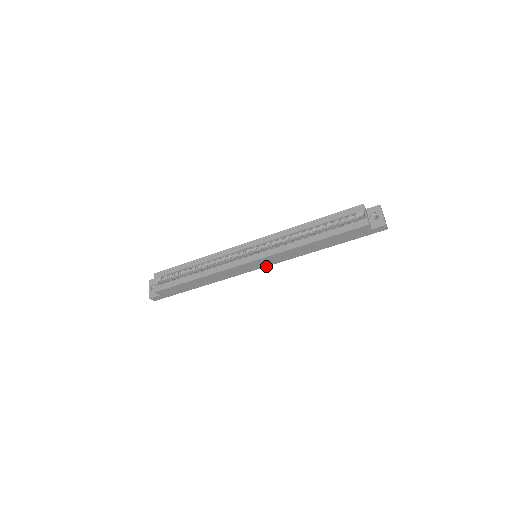
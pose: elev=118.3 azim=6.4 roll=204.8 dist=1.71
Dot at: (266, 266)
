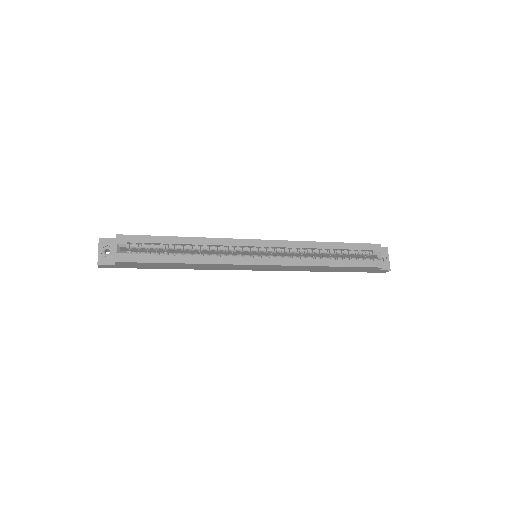
Dot at: (262, 270)
